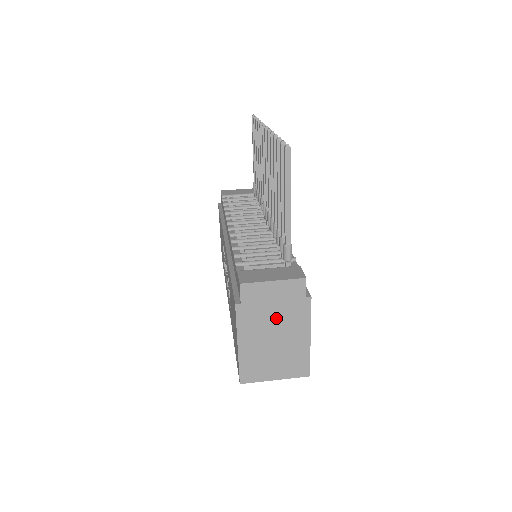
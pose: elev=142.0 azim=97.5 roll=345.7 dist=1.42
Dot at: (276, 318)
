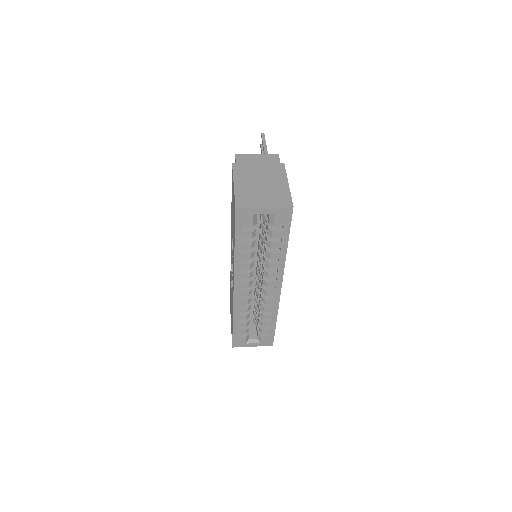
Dot at: (261, 172)
